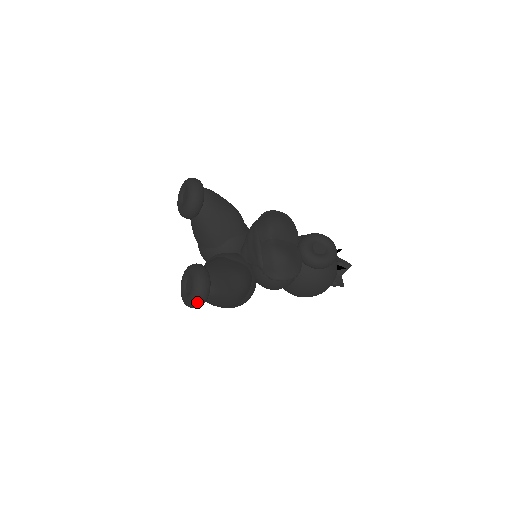
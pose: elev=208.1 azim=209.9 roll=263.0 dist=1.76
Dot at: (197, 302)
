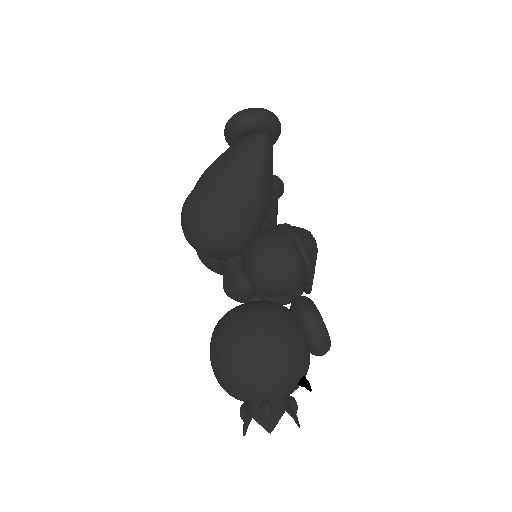
Dot at: (261, 111)
